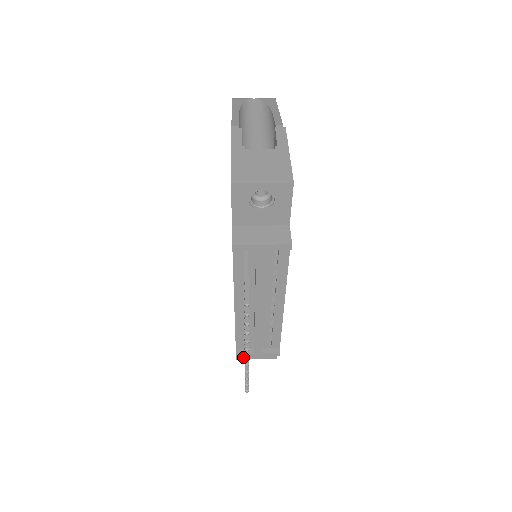
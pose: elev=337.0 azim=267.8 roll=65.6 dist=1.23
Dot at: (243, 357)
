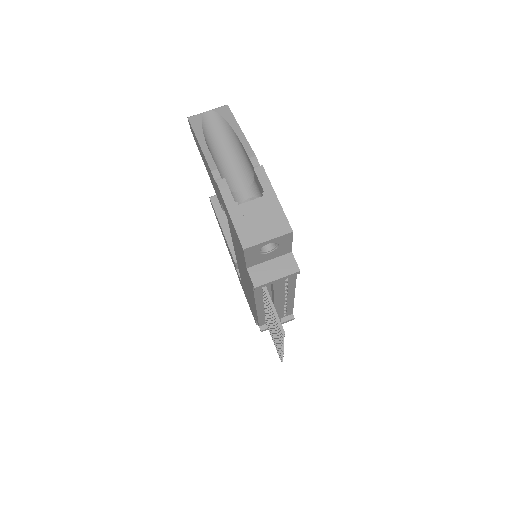
Dot at: occluded
